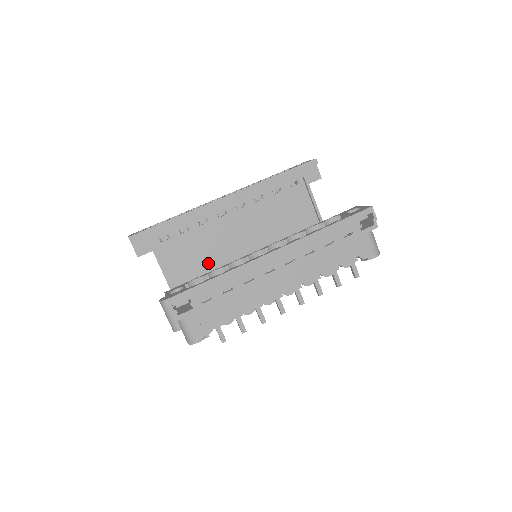
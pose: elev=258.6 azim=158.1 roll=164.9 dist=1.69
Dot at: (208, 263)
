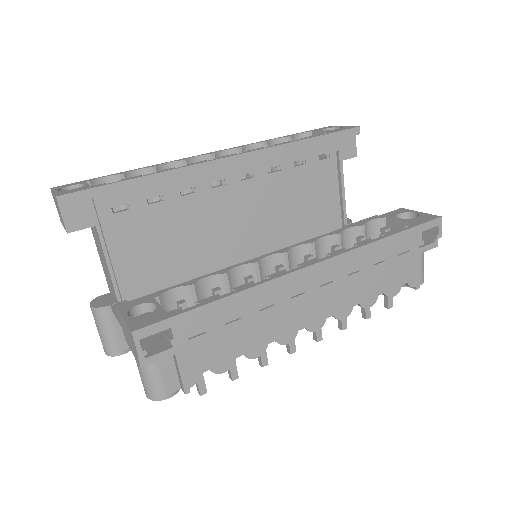
Dot at: (183, 257)
